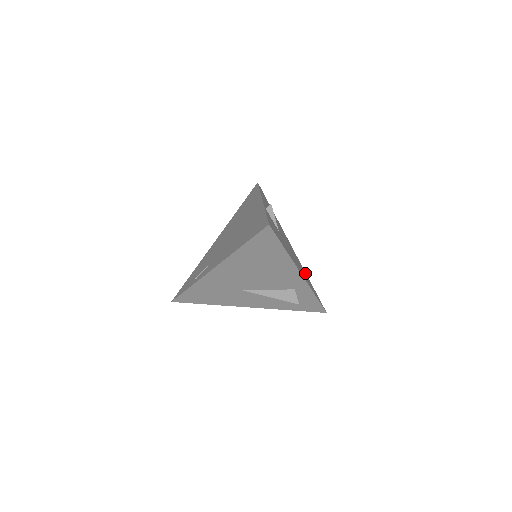
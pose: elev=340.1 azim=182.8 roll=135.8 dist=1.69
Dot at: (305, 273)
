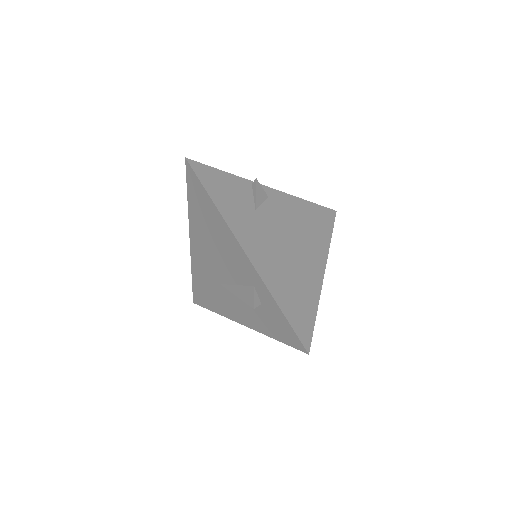
Dot at: (310, 296)
